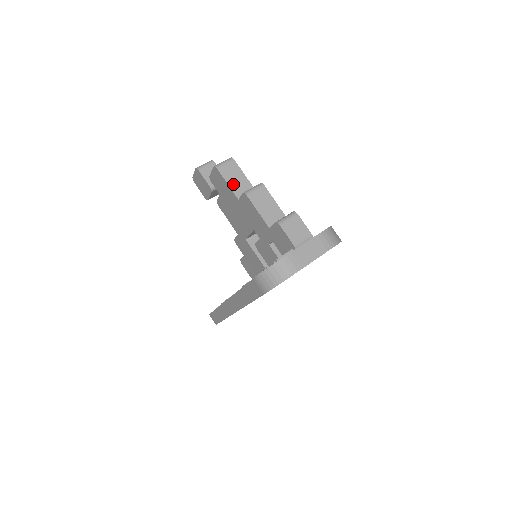
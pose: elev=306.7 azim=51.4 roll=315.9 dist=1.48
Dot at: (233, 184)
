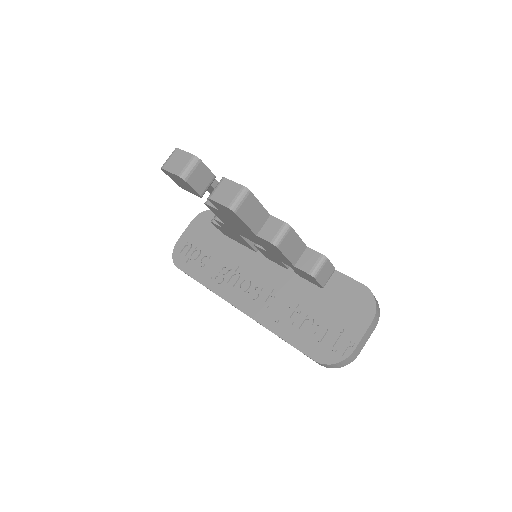
Dot at: (251, 222)
